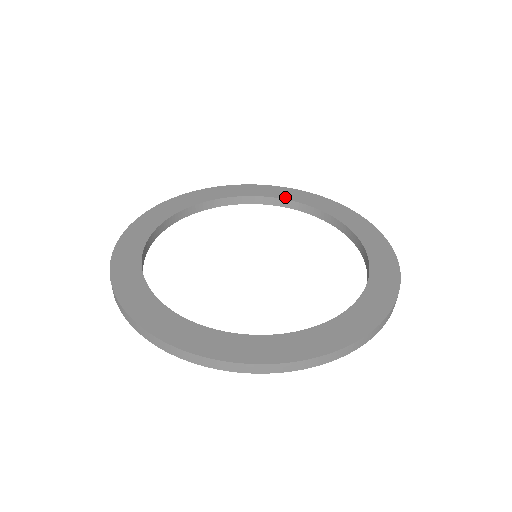
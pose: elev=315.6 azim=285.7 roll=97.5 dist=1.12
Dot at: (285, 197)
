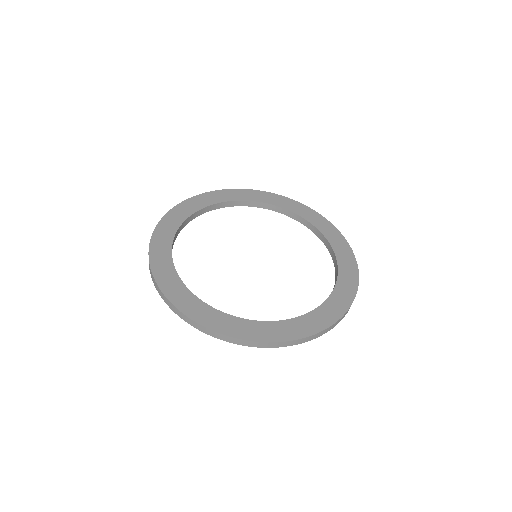
Dot at: (320, 228)
